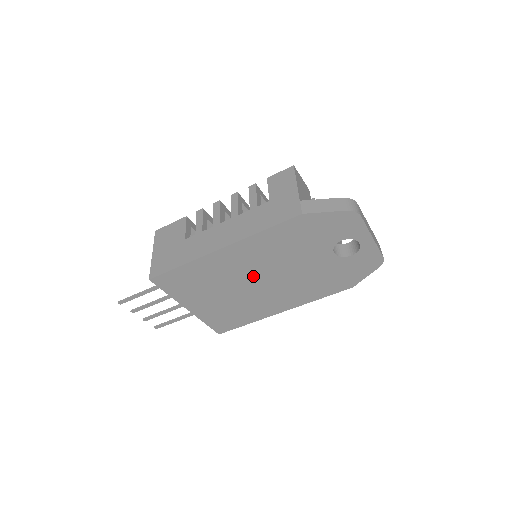
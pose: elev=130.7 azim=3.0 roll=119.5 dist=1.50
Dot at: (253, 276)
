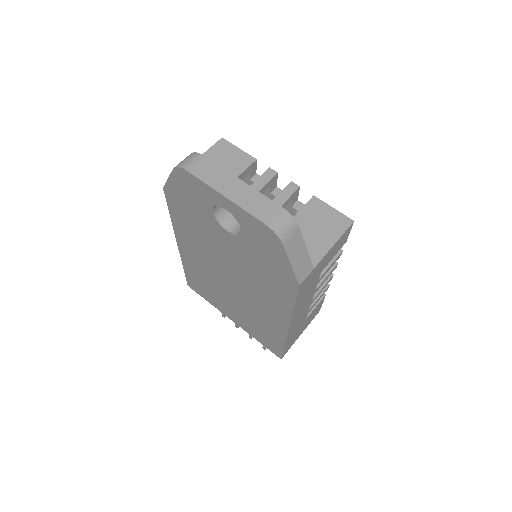
Dot at: (221, 275)
